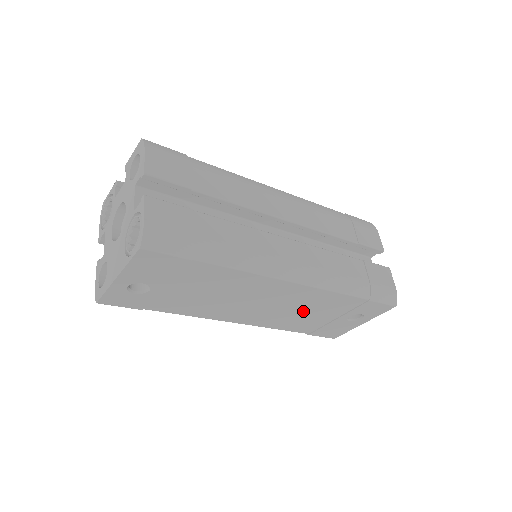
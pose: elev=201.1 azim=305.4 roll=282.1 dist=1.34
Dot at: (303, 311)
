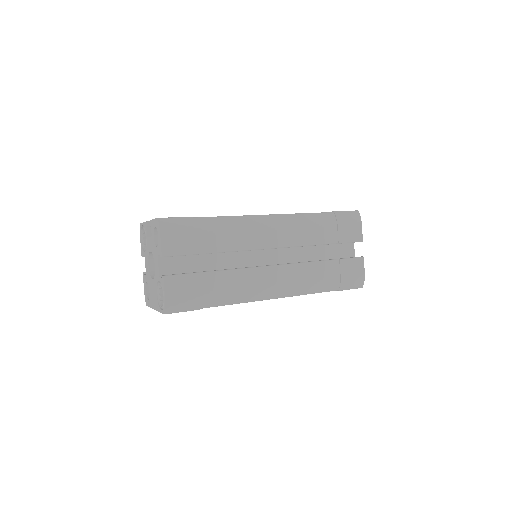
Dot at: occluded
